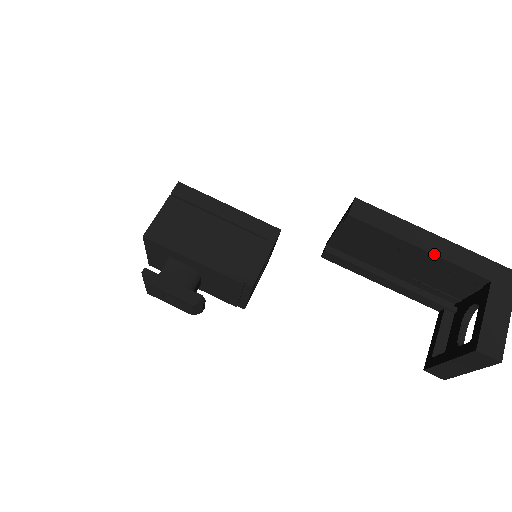
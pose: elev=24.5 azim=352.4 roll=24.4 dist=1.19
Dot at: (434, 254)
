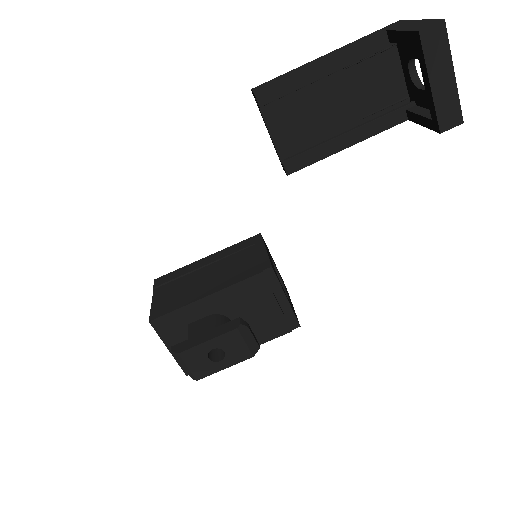
Dot at: (333, 55)
